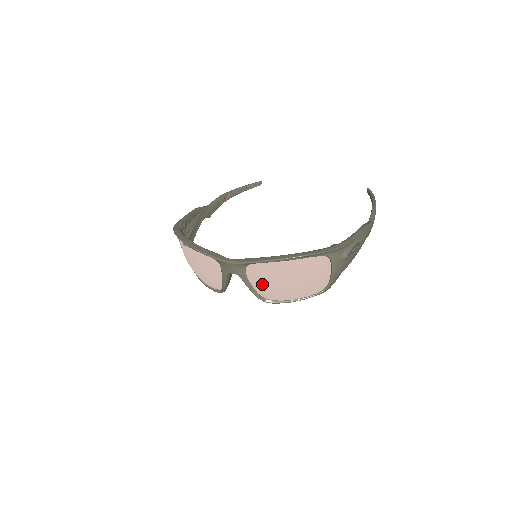
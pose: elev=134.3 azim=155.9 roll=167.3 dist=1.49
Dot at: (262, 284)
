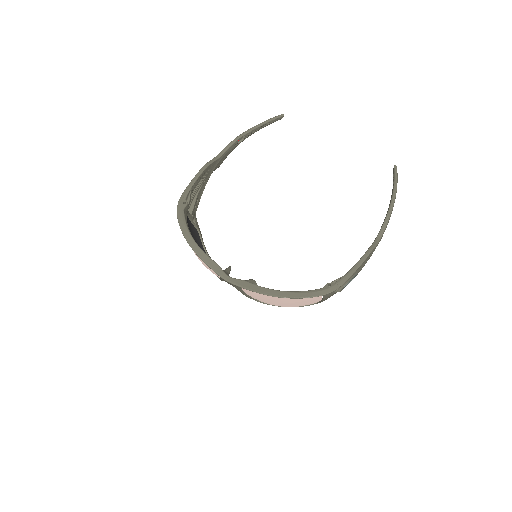
Dot at: (255, 298)
